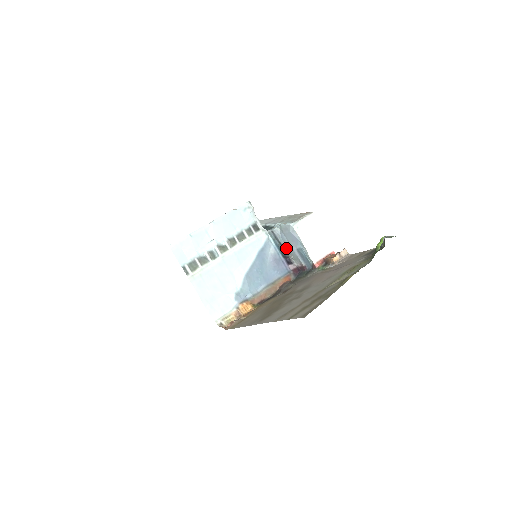
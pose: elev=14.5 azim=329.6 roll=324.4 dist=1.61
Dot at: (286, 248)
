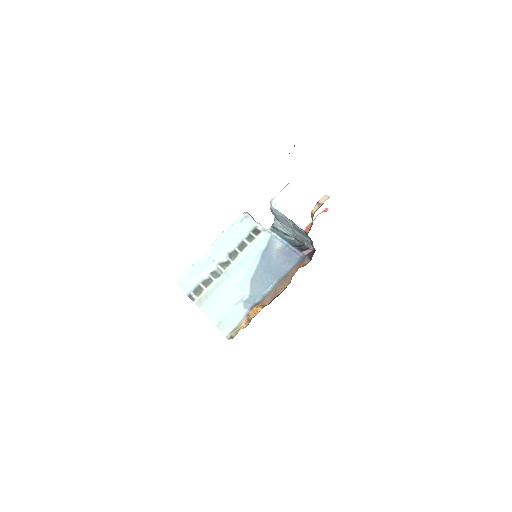
Dot at: (296, 237)
